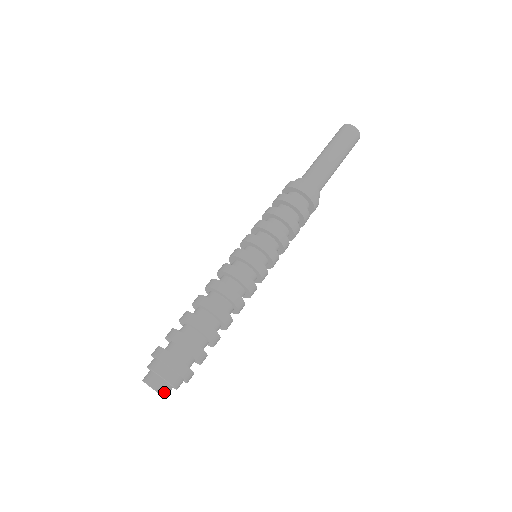
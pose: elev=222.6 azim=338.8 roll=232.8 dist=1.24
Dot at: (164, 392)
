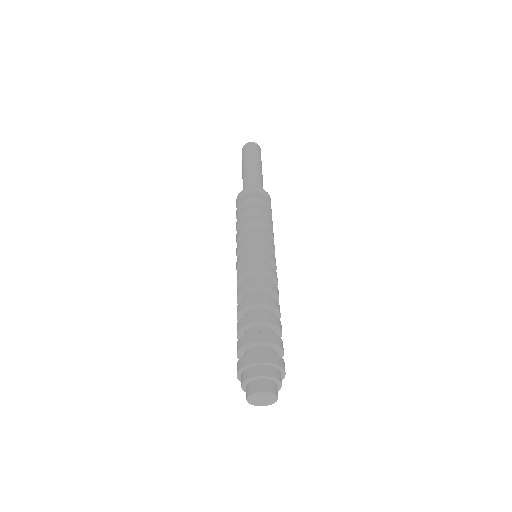
Dot at: (276, 392)
